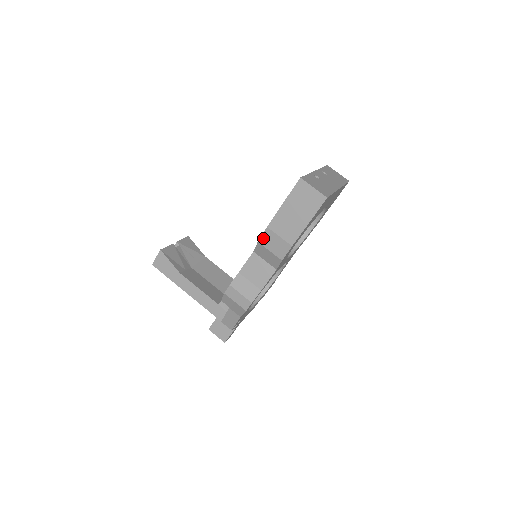
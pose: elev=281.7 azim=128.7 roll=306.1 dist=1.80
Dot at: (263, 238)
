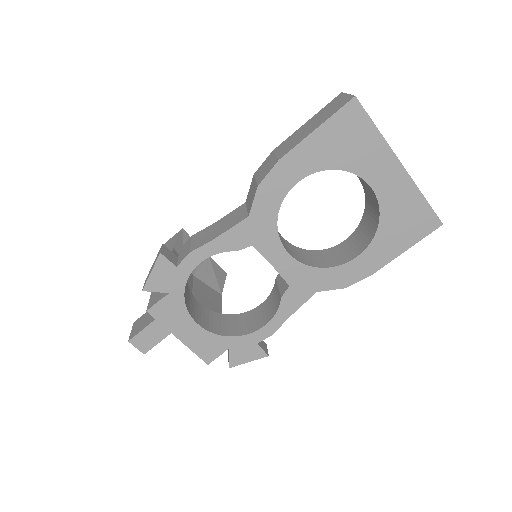
Dot at: (261, 167)
